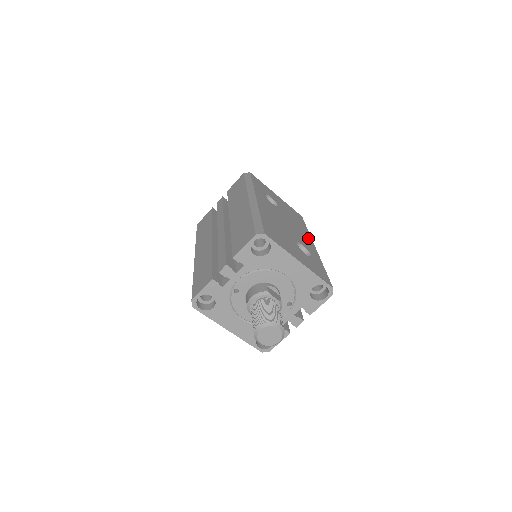
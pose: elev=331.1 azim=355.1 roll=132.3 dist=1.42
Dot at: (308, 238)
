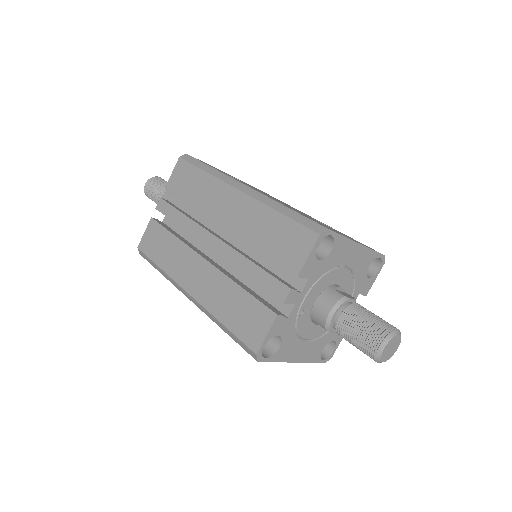
Dot at: occluded
